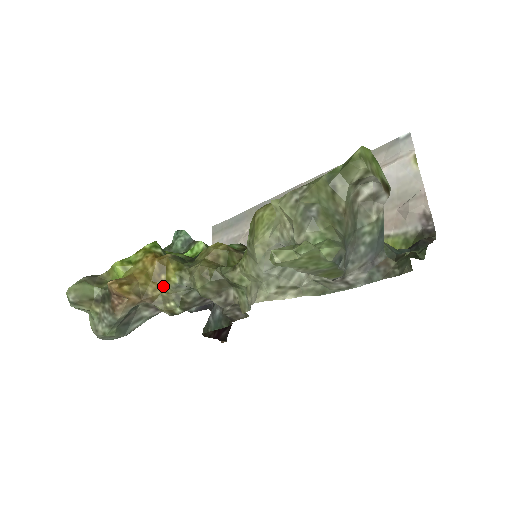
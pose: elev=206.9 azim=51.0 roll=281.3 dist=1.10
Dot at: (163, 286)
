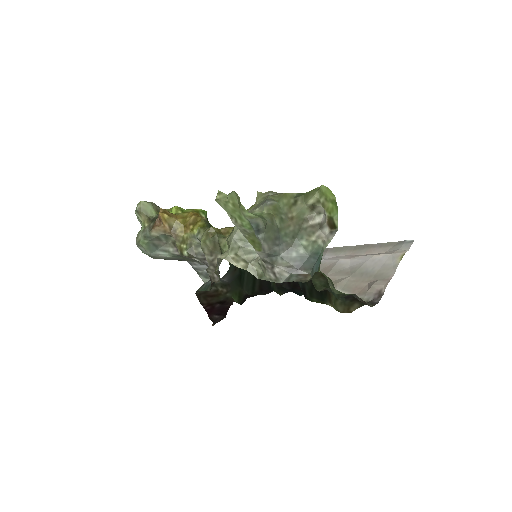
Dot at: (187, 232)
